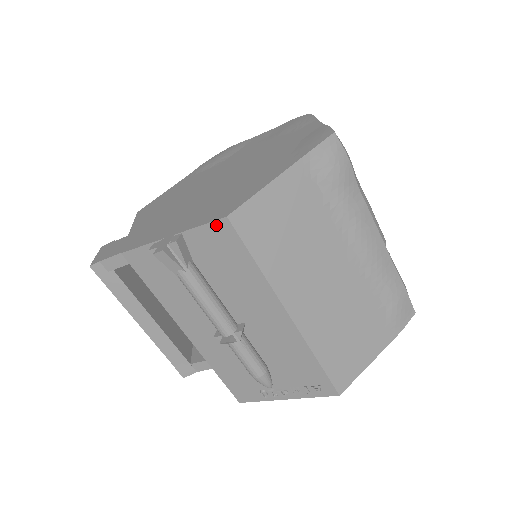
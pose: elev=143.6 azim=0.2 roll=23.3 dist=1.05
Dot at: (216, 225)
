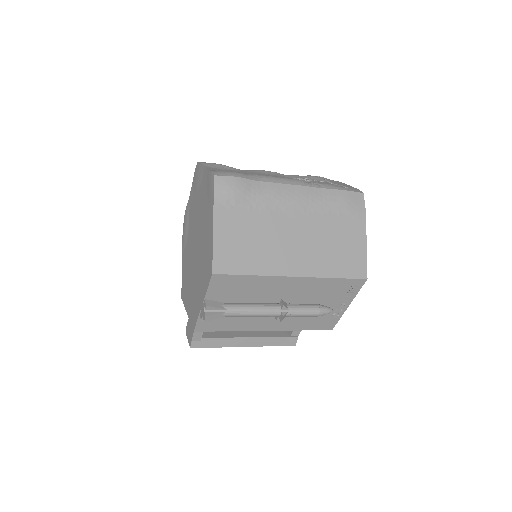
Dot at: (213, 281)
